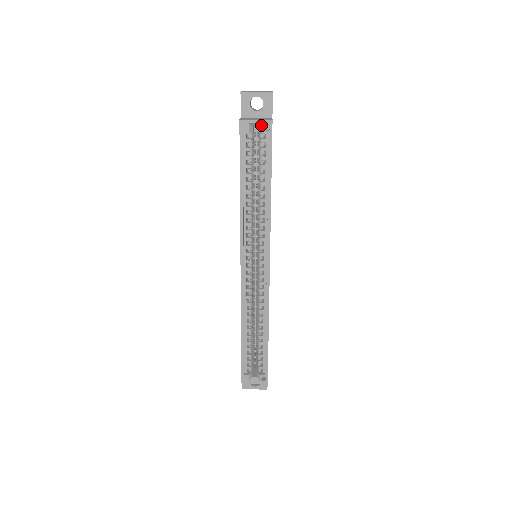
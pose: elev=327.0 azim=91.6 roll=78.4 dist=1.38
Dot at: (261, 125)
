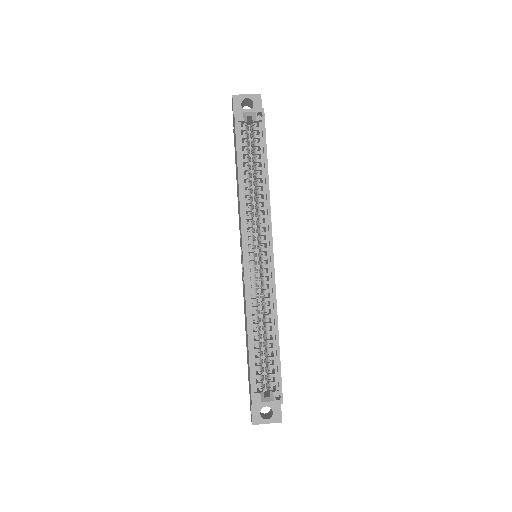
Dot at: (254, 114)
